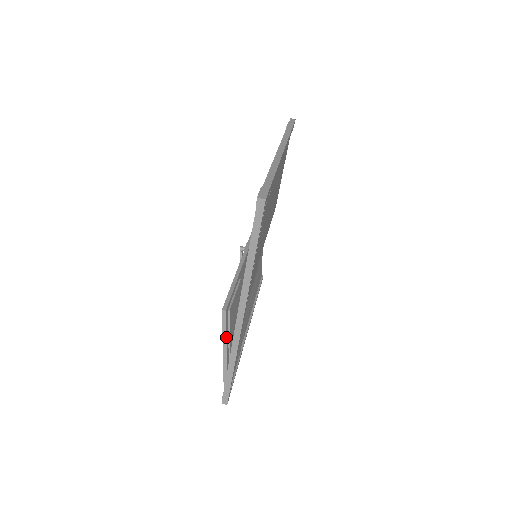
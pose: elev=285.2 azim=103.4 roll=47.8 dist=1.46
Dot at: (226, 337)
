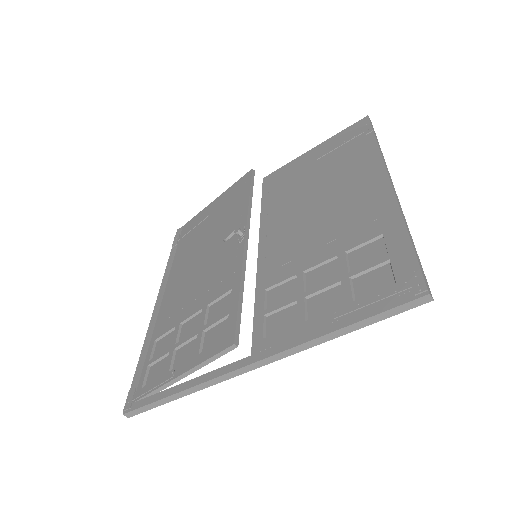
Dot at: (204, 365)
